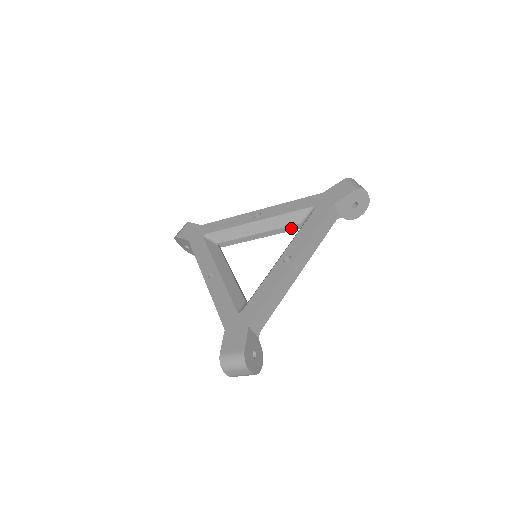
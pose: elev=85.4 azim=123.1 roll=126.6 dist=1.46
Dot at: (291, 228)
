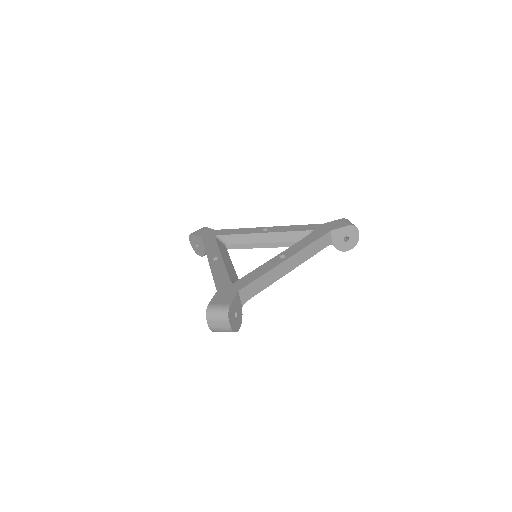
Dot at: (290, 244)
